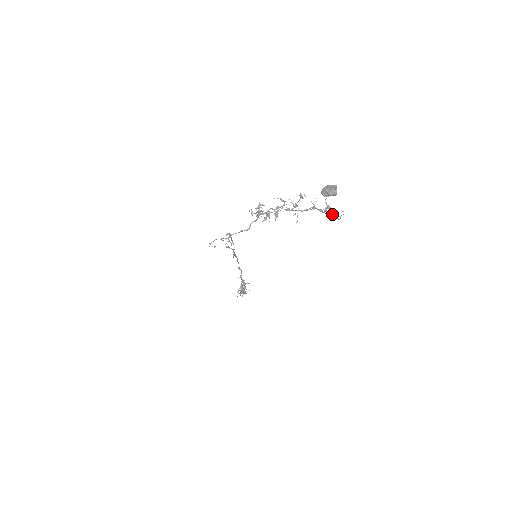
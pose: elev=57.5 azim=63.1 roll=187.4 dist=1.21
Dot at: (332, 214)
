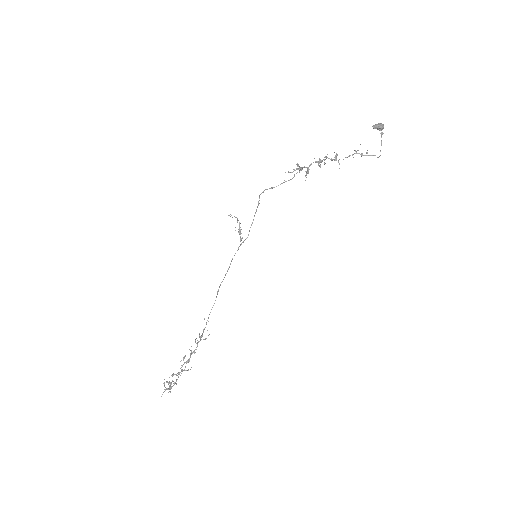
Dot at: (372, 155)
